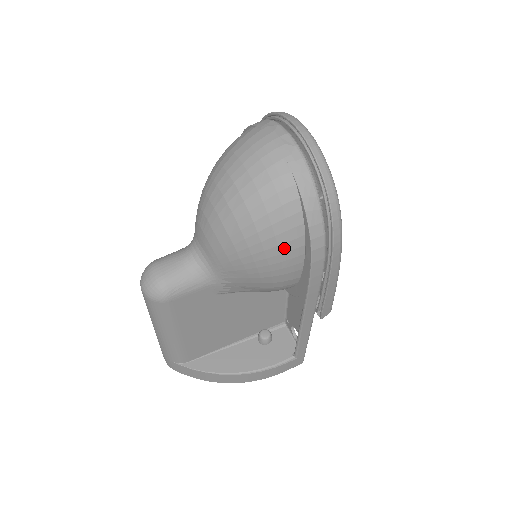
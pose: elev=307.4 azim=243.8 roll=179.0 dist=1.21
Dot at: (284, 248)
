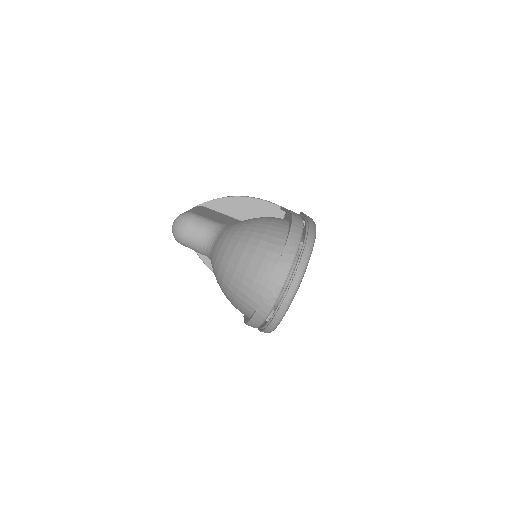
Dot at: (236, 308)
